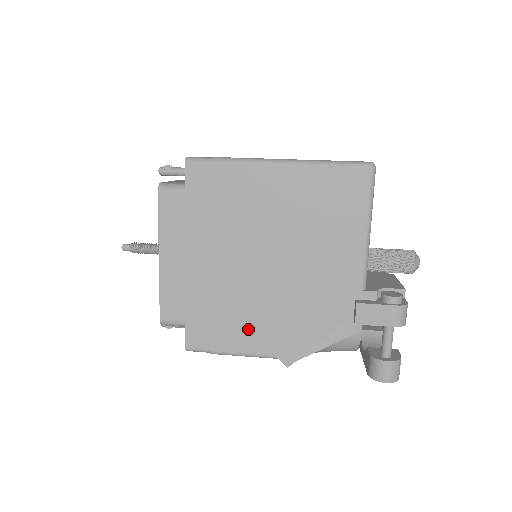
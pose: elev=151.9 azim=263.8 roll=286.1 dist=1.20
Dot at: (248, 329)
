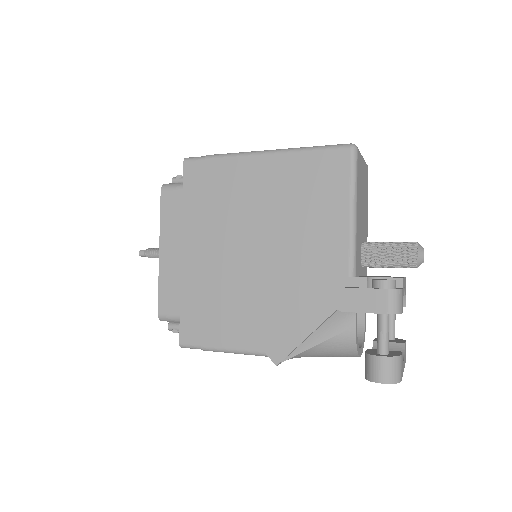
Dot at: (237, 322)
